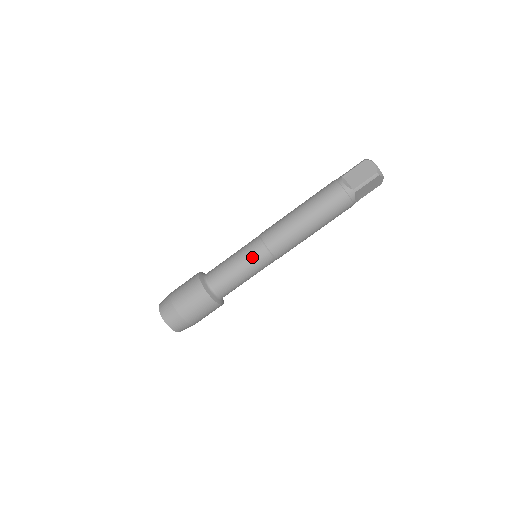
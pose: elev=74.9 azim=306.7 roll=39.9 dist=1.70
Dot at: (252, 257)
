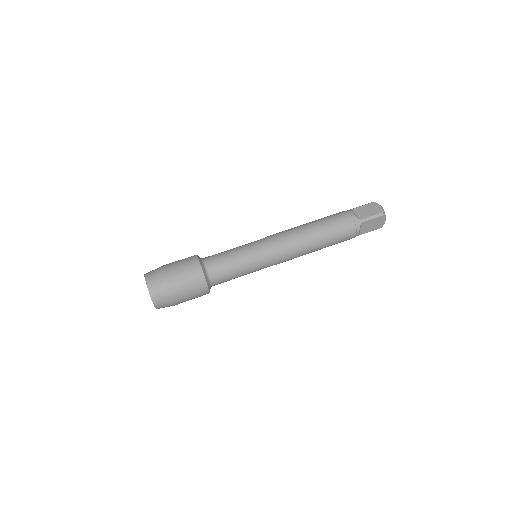
Dot at: (255, 251)
